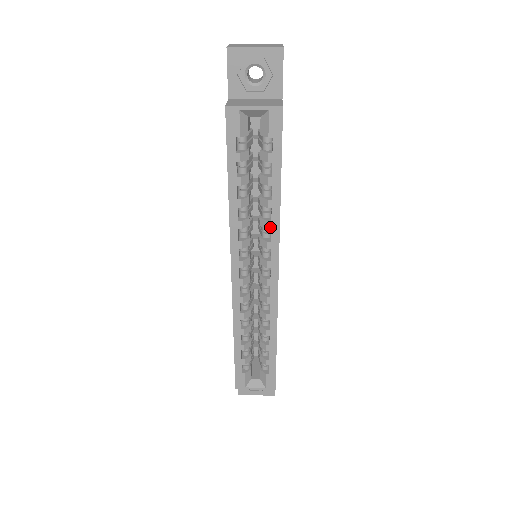
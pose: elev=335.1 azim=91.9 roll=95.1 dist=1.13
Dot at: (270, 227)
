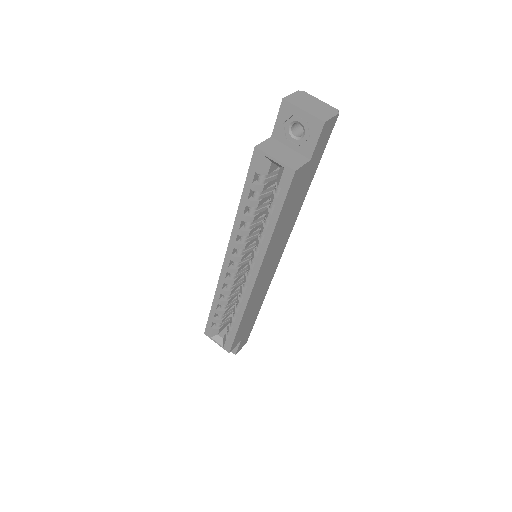
Dot at: (259, 247)
